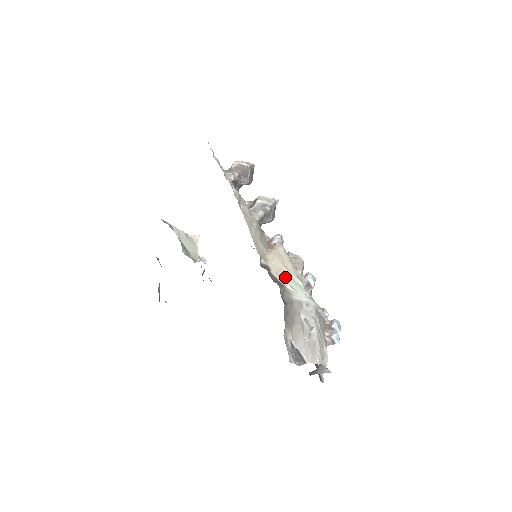
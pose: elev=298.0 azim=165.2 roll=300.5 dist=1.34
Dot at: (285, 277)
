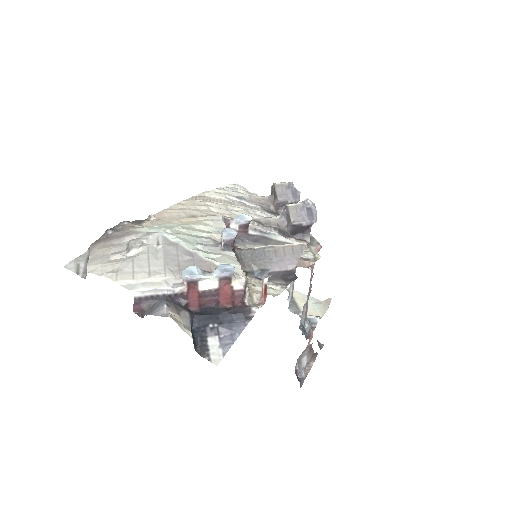
Dot at: (160, 224)
